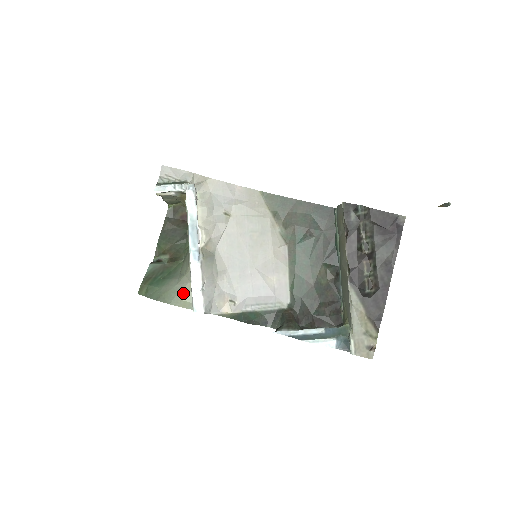
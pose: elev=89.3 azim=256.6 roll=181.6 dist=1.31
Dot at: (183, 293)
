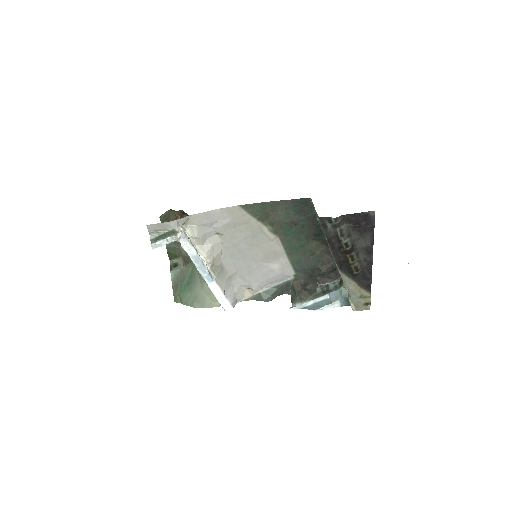
Dot at: (210, 297)
